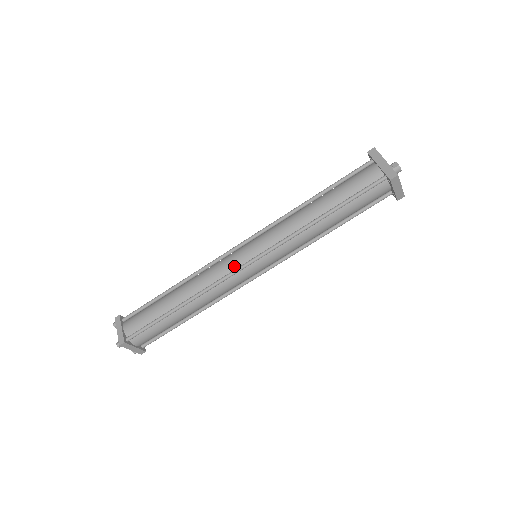
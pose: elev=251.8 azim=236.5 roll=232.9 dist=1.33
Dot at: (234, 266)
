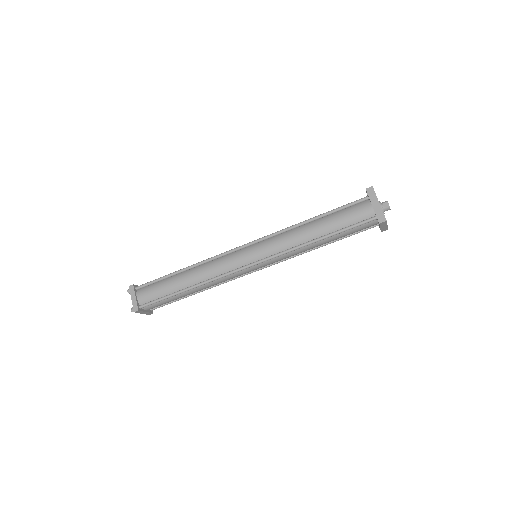
Dot at: (237, 265)
